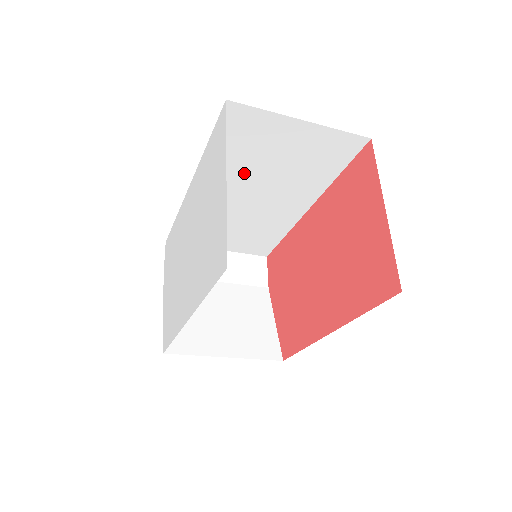
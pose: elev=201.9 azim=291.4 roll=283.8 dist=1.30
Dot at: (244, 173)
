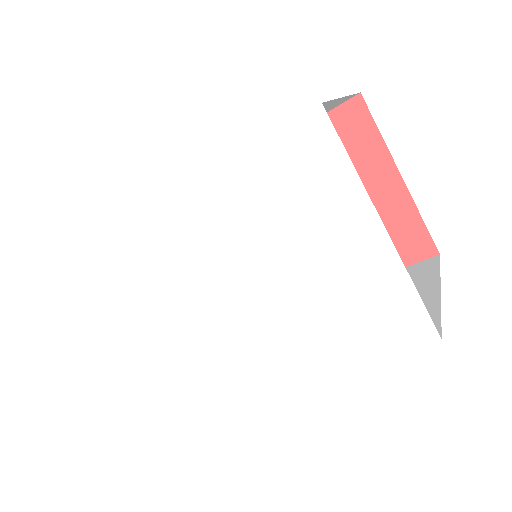
Dot at: occluded
